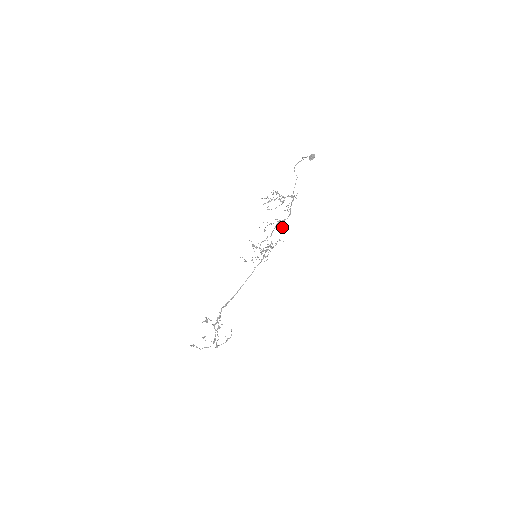
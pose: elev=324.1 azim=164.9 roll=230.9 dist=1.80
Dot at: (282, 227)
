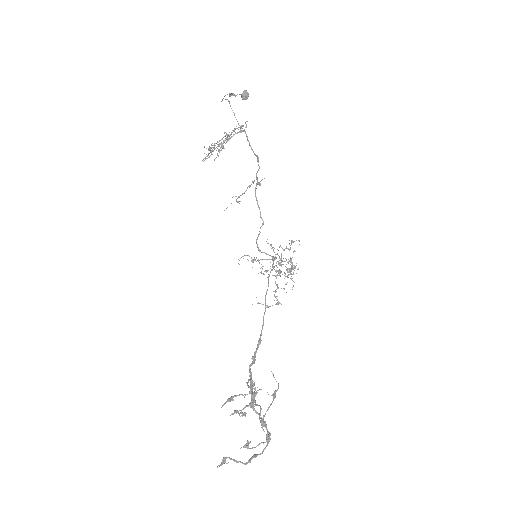
Dot at: (259, 183)
